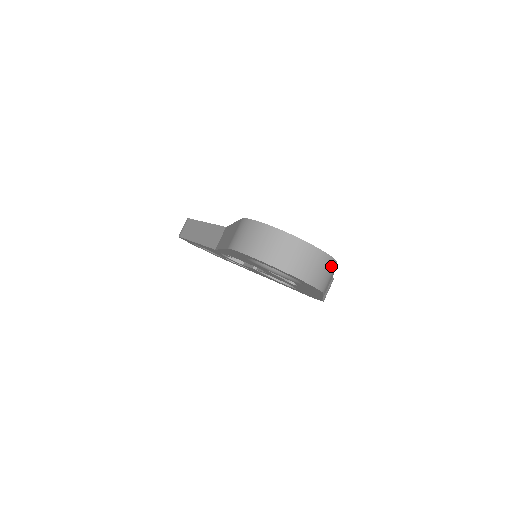
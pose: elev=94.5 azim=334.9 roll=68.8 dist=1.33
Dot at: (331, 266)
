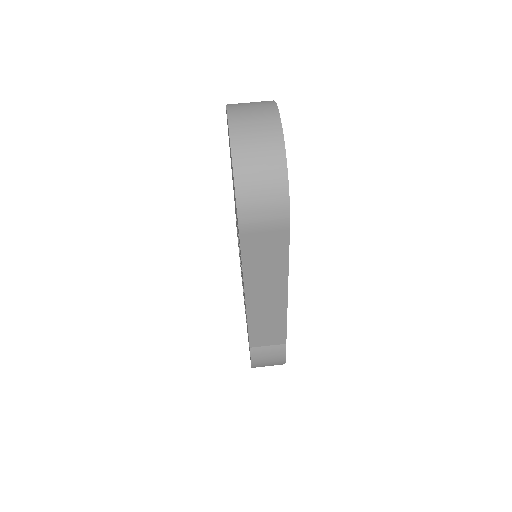
Dot at: (278, 205)
